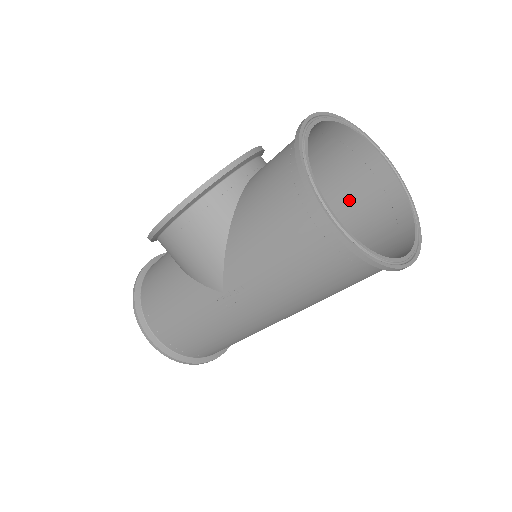
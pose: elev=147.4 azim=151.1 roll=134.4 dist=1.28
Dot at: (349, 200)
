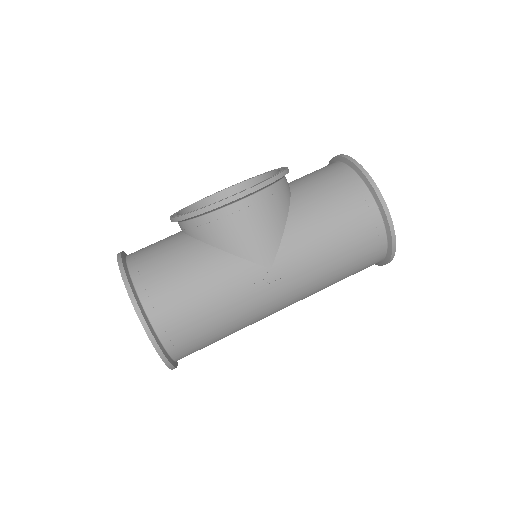
Dot at: occluded
